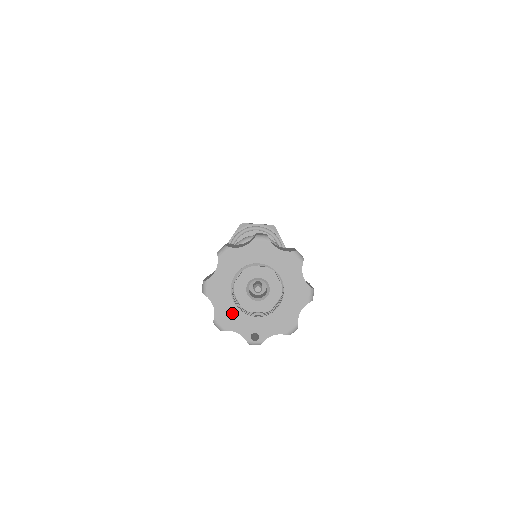
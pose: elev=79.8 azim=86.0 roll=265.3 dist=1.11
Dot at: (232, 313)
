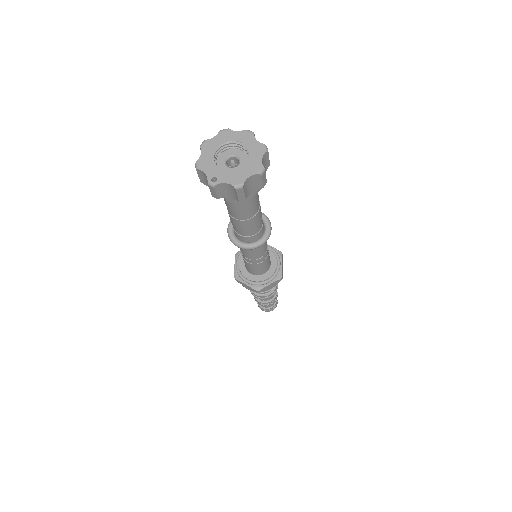
Dot at: (209, 162)
